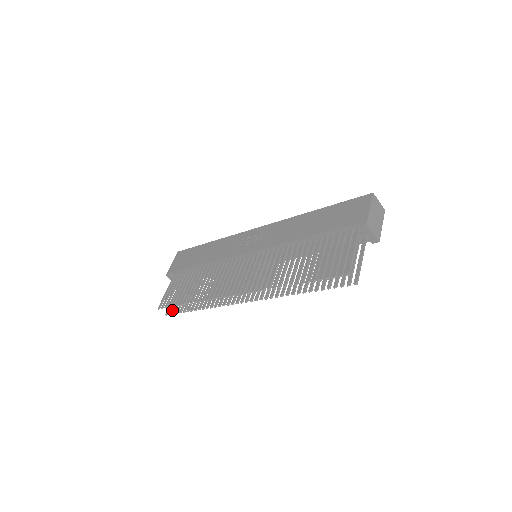
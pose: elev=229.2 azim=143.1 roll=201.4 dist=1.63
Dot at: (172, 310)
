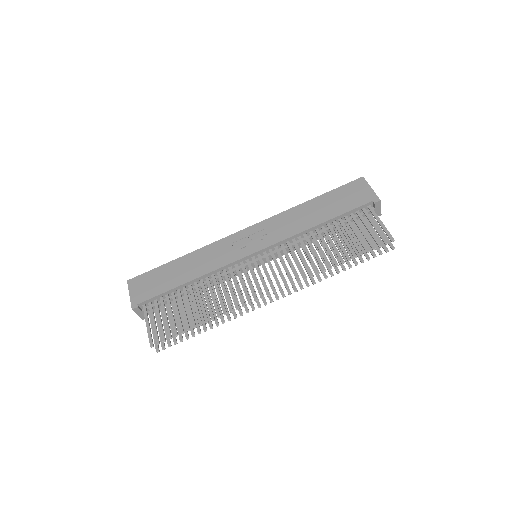
Dot at: (164, 344)
